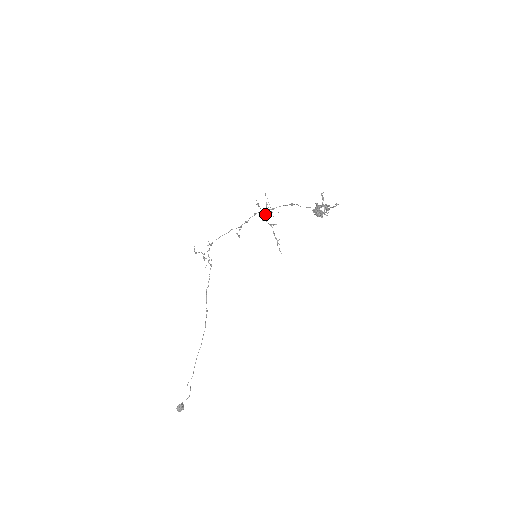
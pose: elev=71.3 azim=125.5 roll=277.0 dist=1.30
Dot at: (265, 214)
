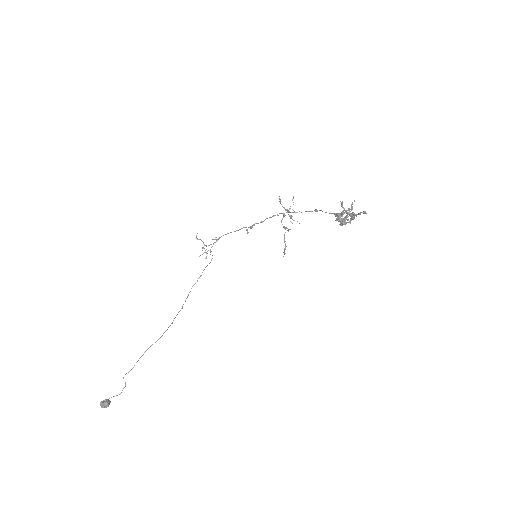
Dot at: (284, 214)
